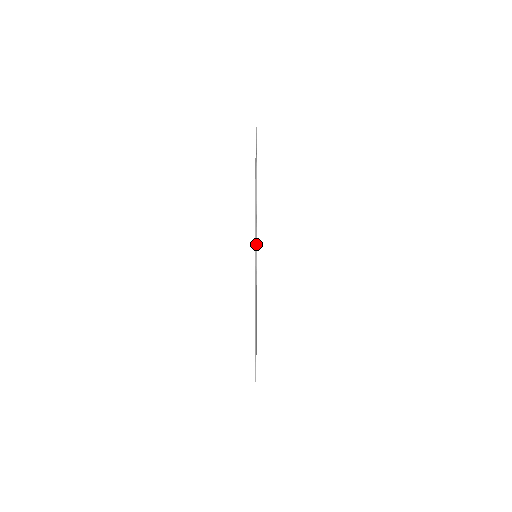
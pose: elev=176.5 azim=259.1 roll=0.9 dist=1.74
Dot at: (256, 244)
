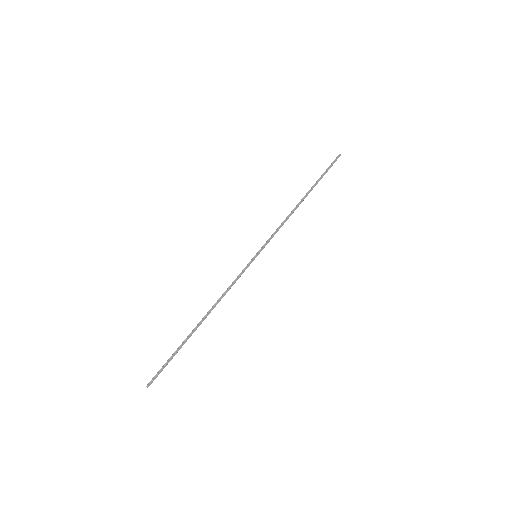
Dot at: (265, 245)
